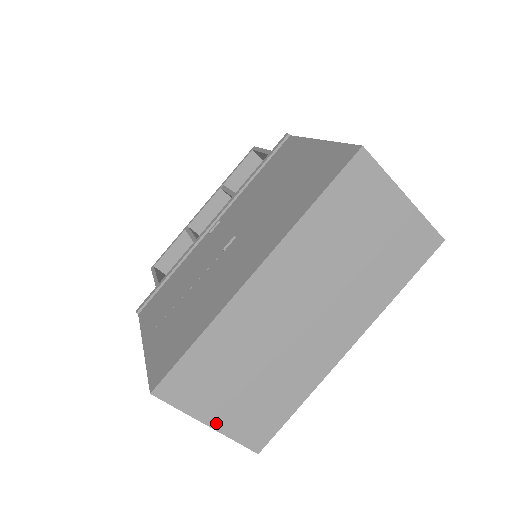
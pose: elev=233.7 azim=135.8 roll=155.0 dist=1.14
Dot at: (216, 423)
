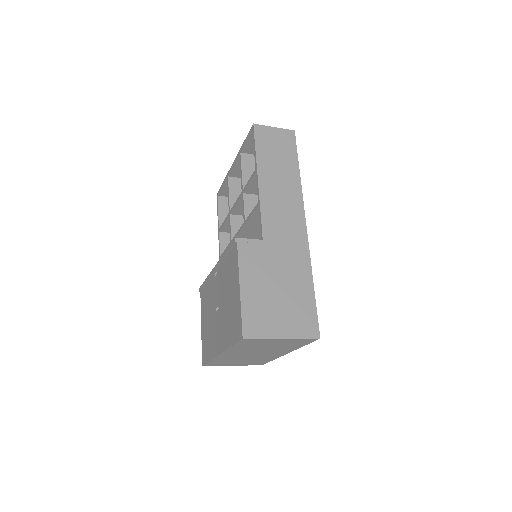
Dot at: (236, 365)
